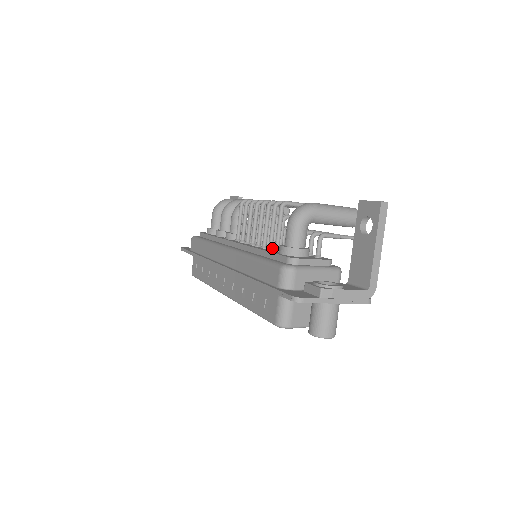
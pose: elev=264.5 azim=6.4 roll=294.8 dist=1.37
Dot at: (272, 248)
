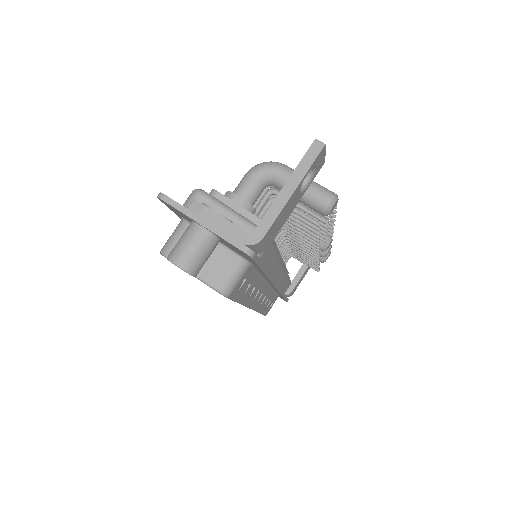
Dot at: occluded
